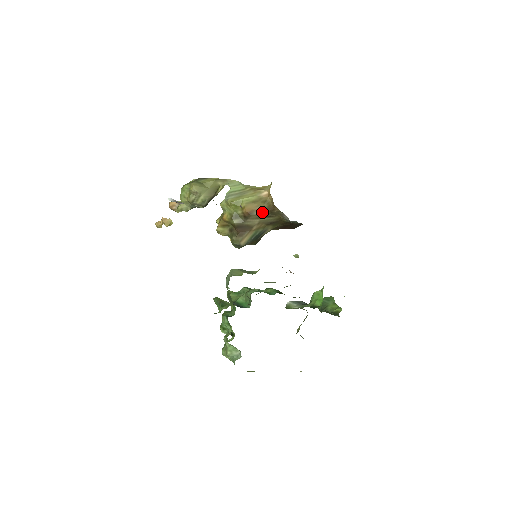
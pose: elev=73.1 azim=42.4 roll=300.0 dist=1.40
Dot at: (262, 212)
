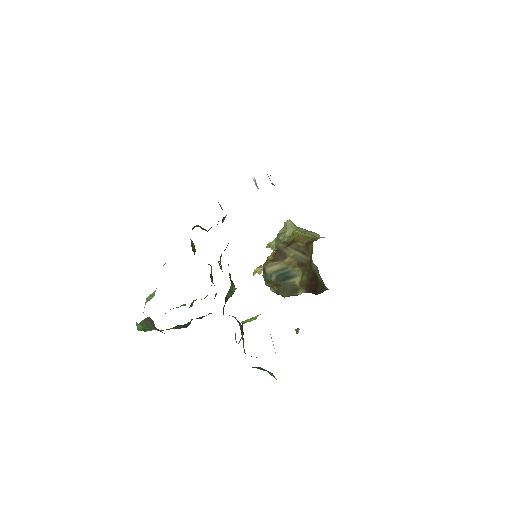
Dot at: (303, 245)
